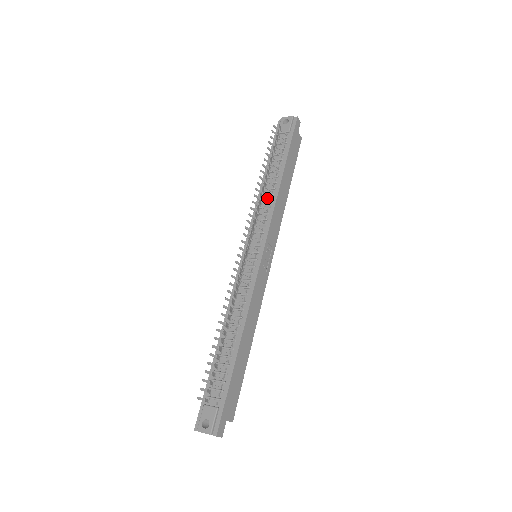
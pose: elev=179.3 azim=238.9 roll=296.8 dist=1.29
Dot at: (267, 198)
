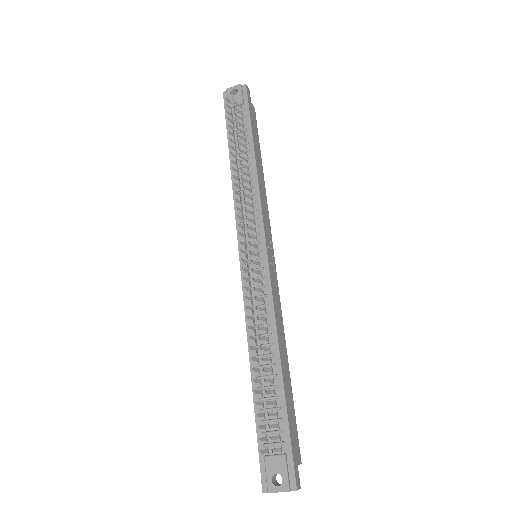
Dot at: (245, 185)
